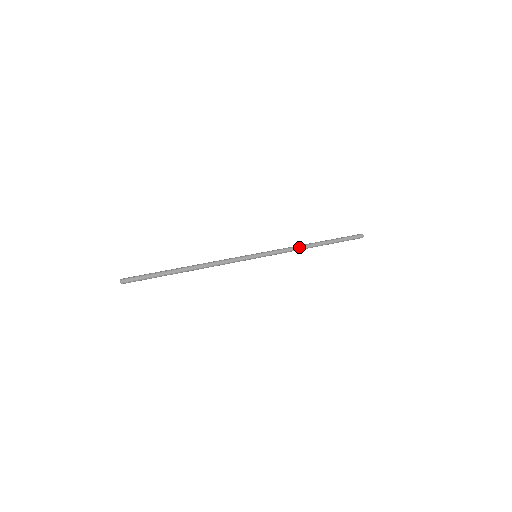
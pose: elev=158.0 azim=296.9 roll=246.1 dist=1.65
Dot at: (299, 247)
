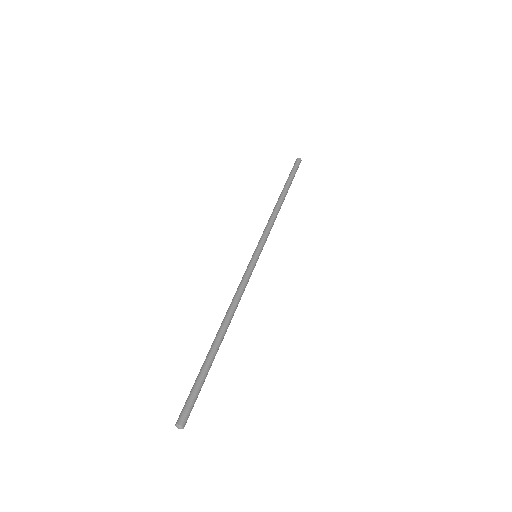
Dot at: occluded
